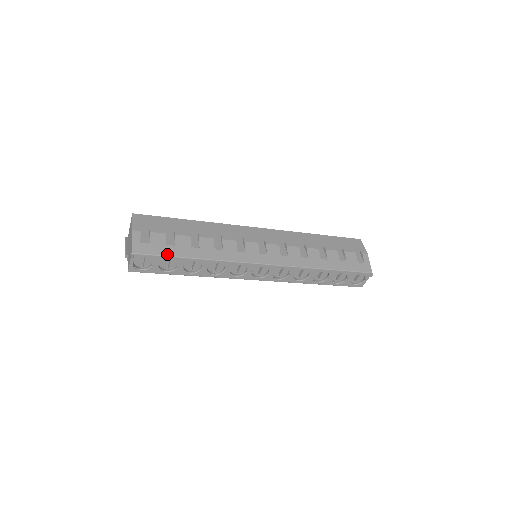
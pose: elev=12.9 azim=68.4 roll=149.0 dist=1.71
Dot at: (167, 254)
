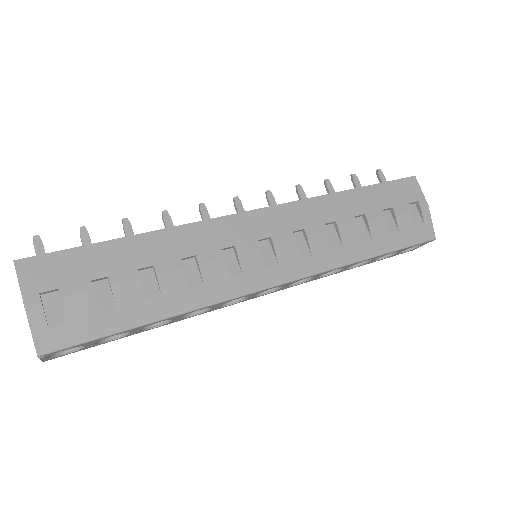
Dot at: (105, 332)
